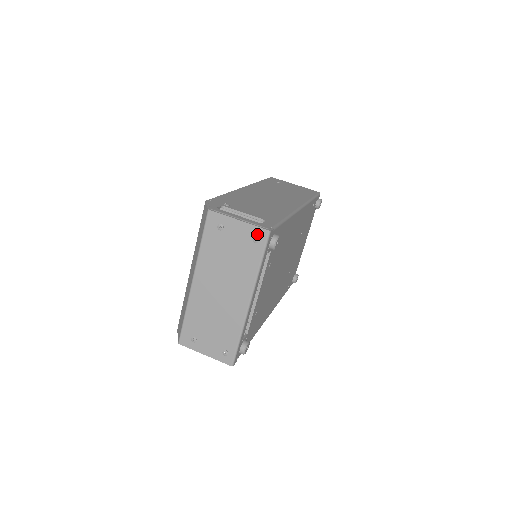
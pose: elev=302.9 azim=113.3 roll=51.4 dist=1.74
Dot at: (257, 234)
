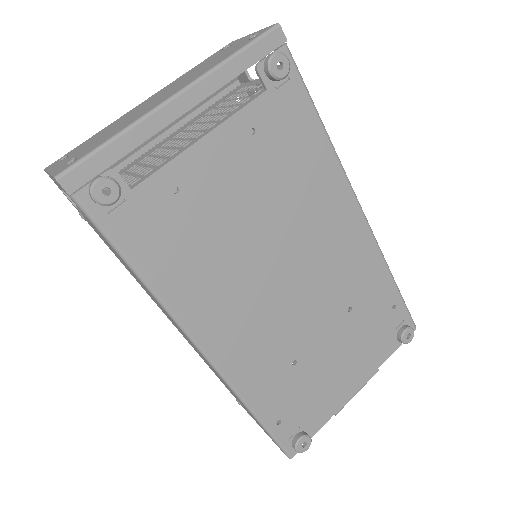
Dot at: (260, 32)
